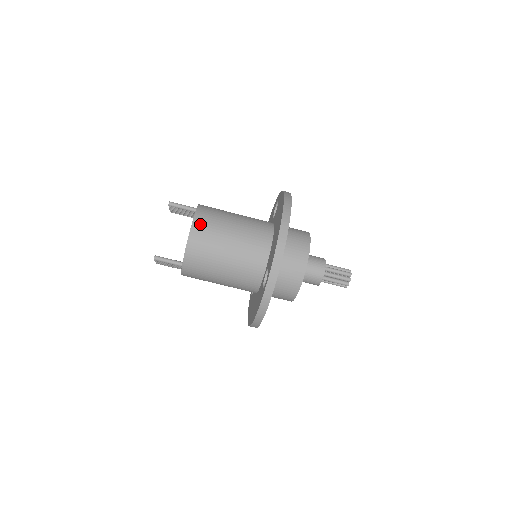
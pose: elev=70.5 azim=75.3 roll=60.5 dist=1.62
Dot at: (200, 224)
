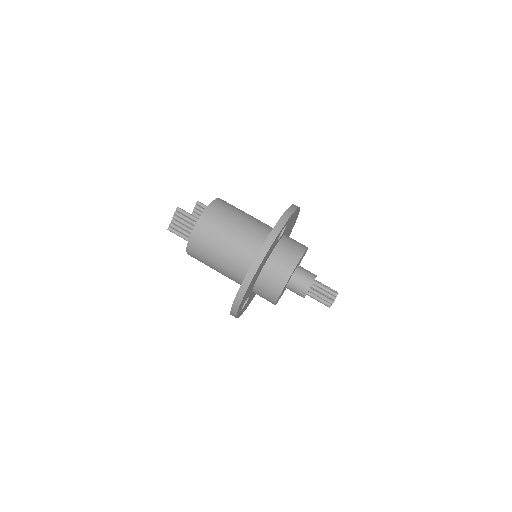
Dot at: (225, 201)
